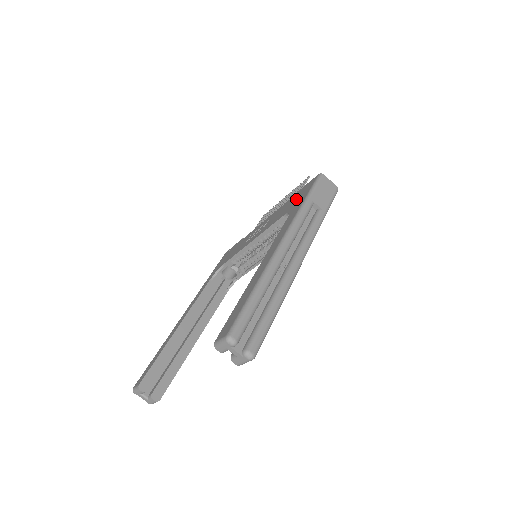
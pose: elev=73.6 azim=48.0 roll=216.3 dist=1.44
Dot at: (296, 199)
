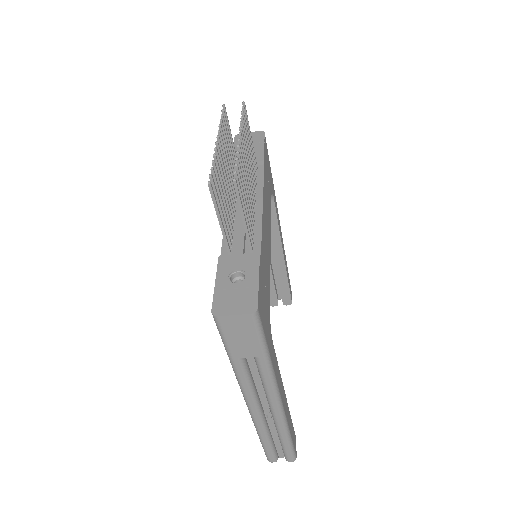
Dot at: occluded
